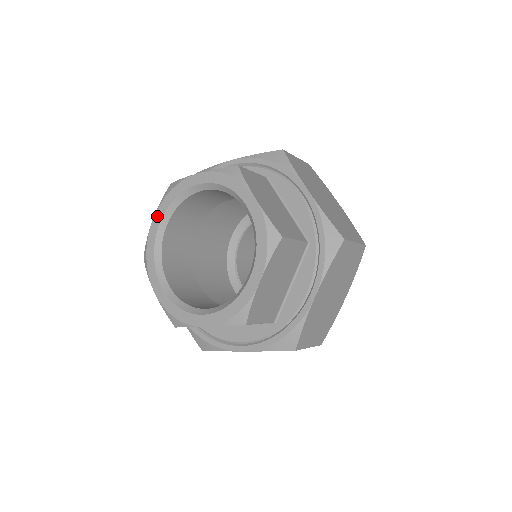
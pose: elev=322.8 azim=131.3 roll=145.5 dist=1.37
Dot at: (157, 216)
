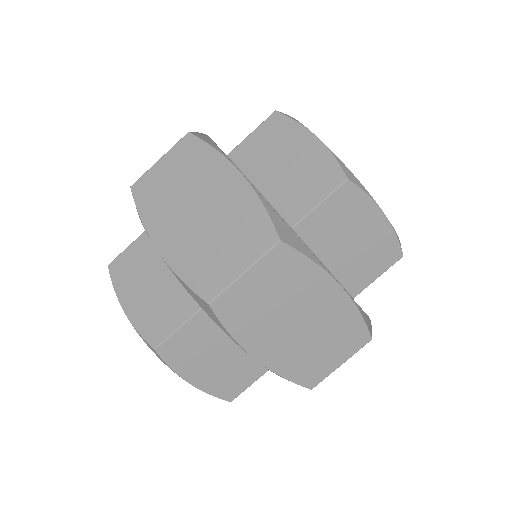
Dot at: occluded
